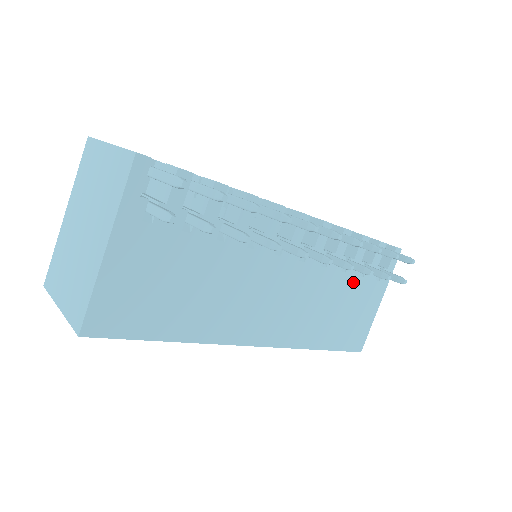
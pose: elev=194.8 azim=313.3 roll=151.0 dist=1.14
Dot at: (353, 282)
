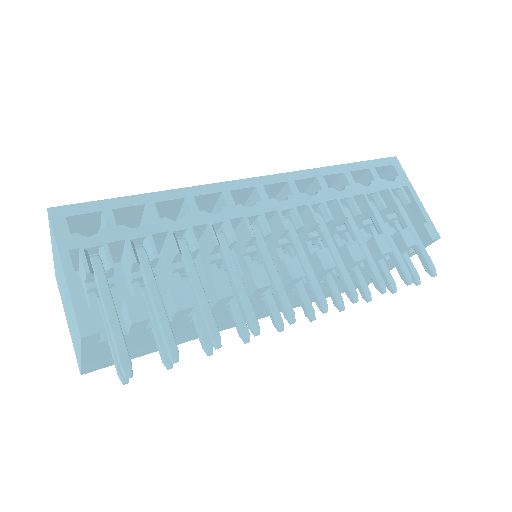
Dot at: (362, 272)
